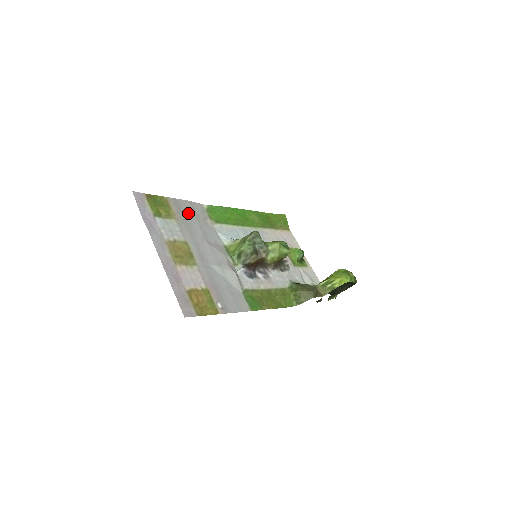
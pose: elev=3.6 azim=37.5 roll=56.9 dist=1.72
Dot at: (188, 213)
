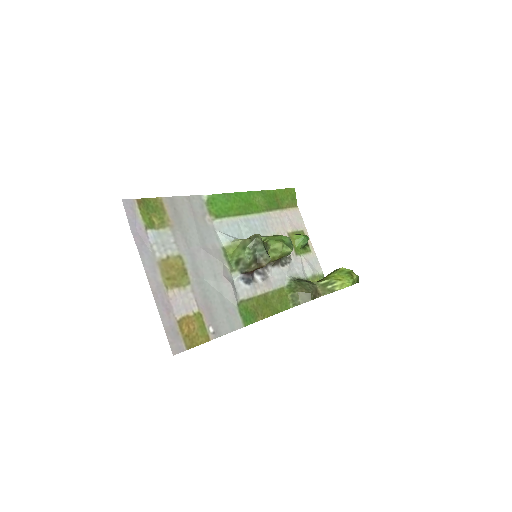
Dot at: (185, 214)
